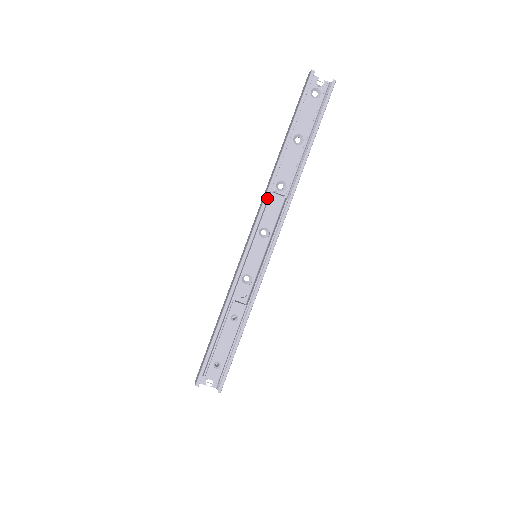
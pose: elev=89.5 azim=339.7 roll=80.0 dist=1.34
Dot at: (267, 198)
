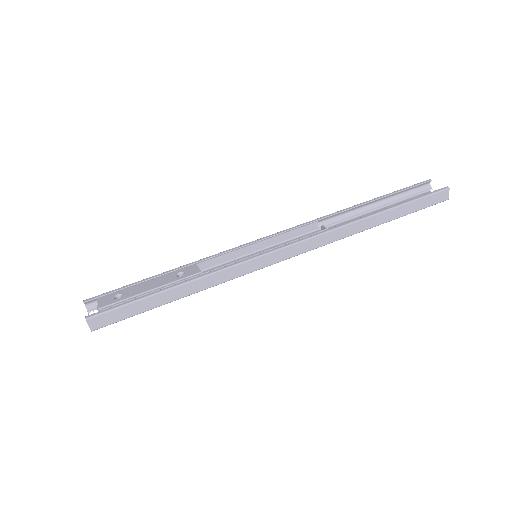
Dot at: (309, 222)
